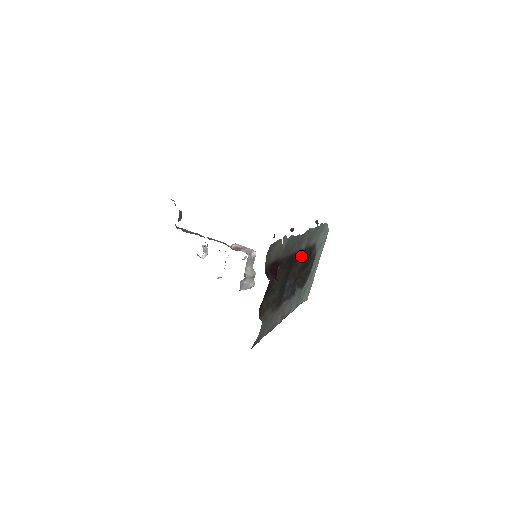
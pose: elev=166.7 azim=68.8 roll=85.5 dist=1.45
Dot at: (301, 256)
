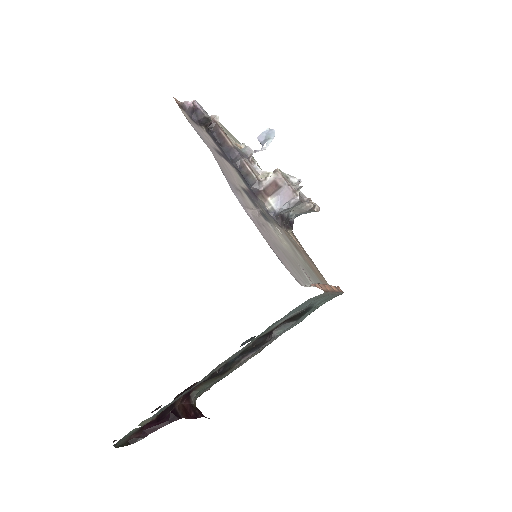
Dot at: occluded
